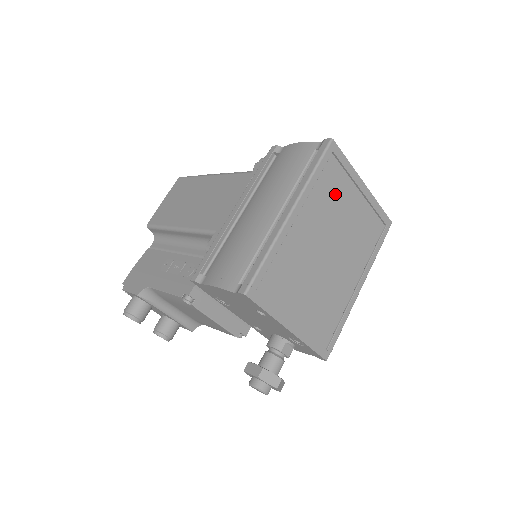
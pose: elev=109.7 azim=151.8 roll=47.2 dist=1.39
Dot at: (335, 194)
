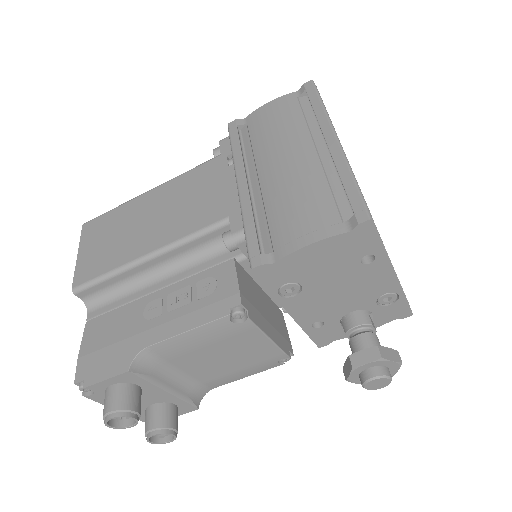
Dot at: occluded
